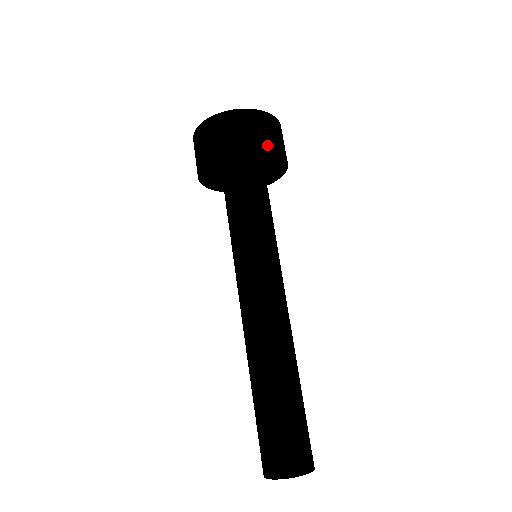
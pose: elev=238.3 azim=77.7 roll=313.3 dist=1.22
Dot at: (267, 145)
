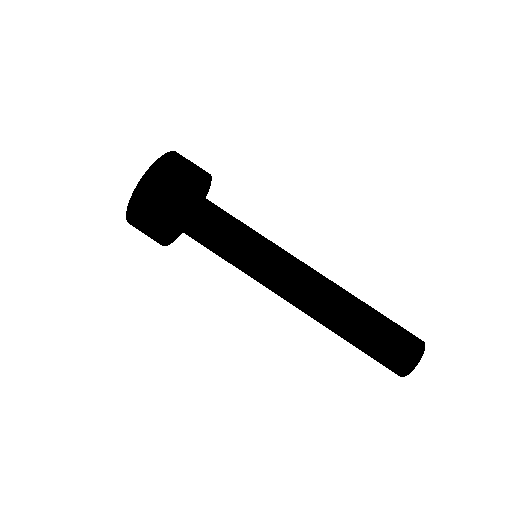
Dot at: (175, 197)
